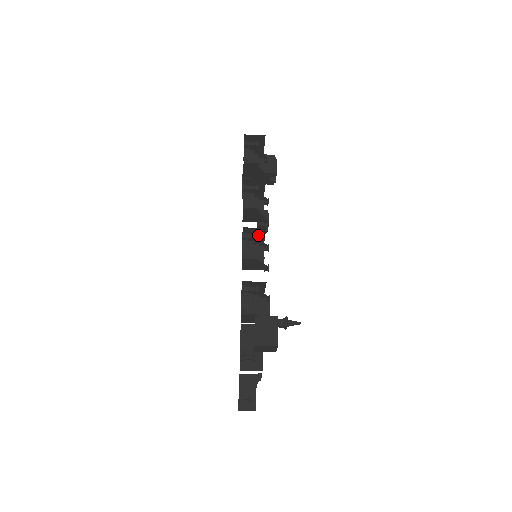
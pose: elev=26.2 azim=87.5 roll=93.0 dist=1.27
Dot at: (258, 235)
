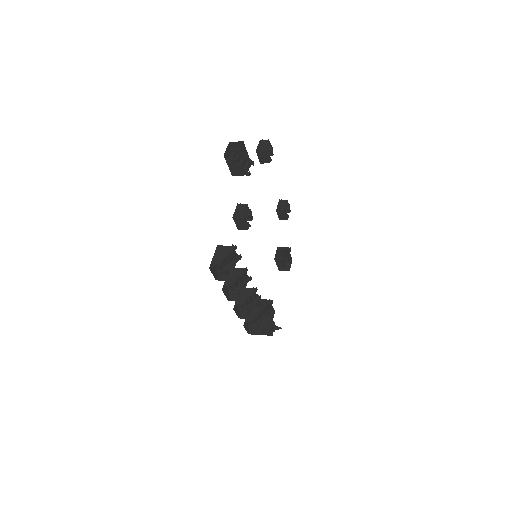
Dot at: (244, 305)
